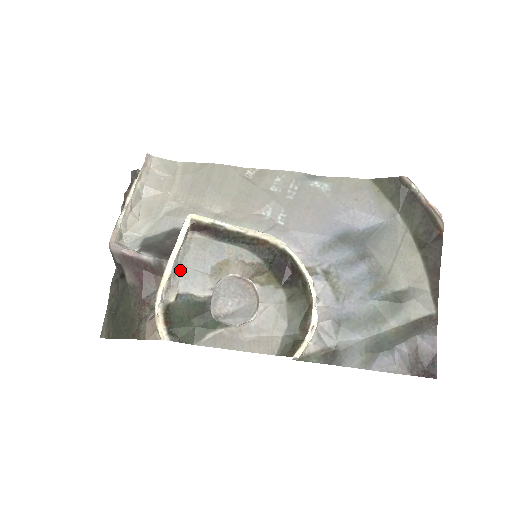
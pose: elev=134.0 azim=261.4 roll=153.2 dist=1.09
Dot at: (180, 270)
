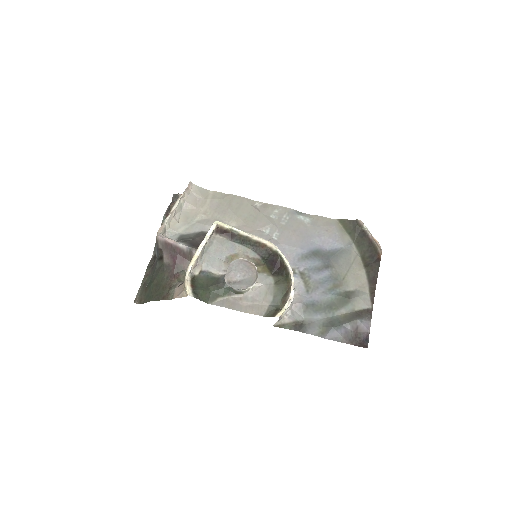
Dot at: (205, 255)
